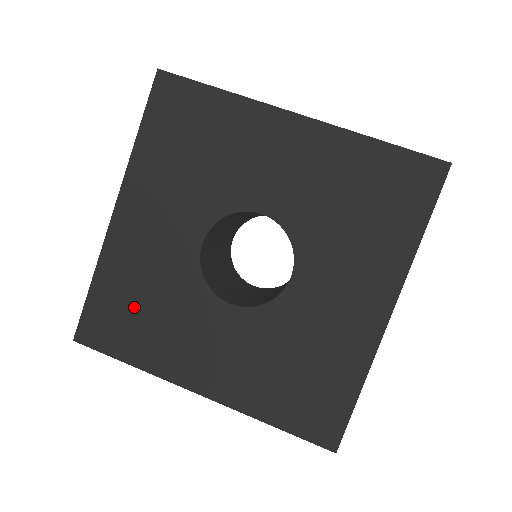
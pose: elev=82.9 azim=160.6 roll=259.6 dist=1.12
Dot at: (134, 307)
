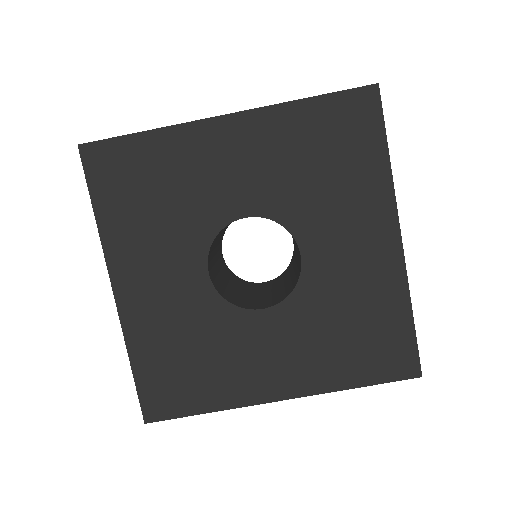
Dot at: (149, 187)
